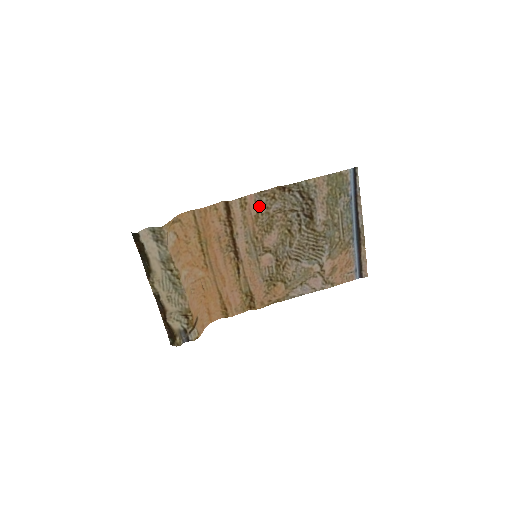
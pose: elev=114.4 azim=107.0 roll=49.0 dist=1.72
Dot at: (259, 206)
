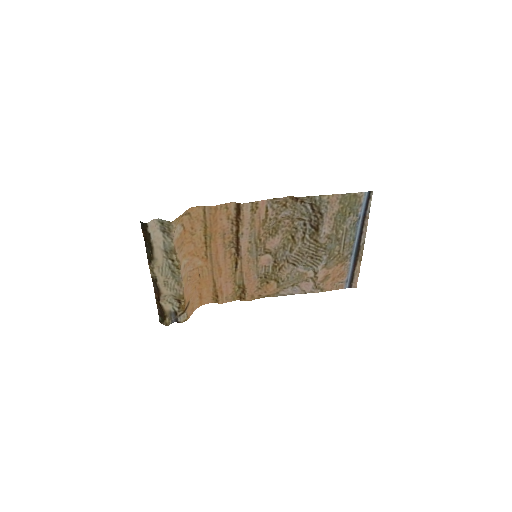
Dot at: (269, 212)
